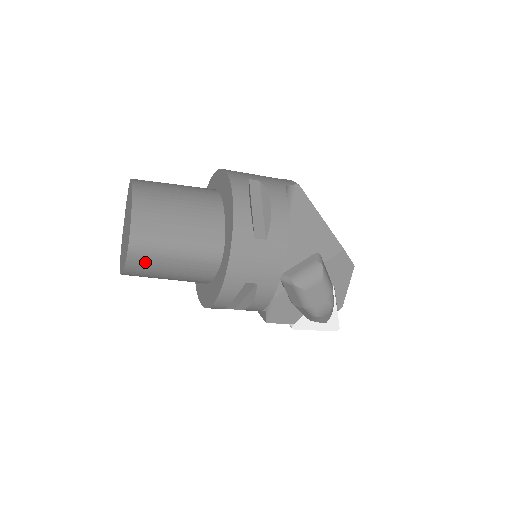
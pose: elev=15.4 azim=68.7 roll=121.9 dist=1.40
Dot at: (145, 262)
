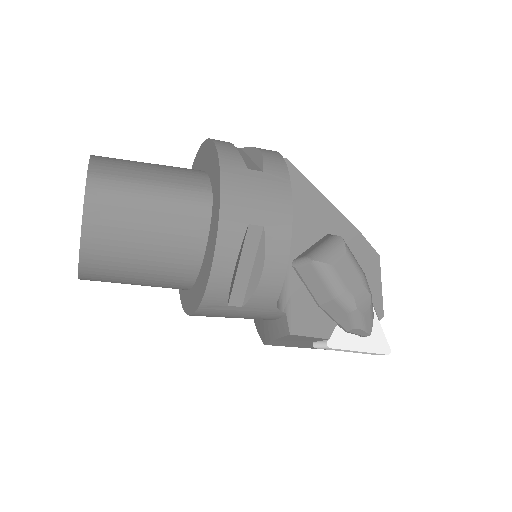
Dot at: (109, 216)
